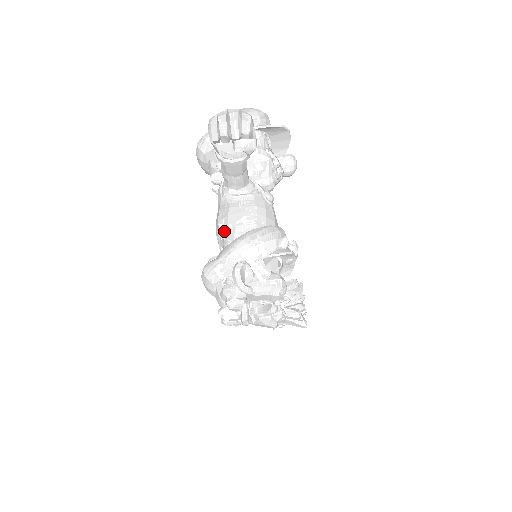
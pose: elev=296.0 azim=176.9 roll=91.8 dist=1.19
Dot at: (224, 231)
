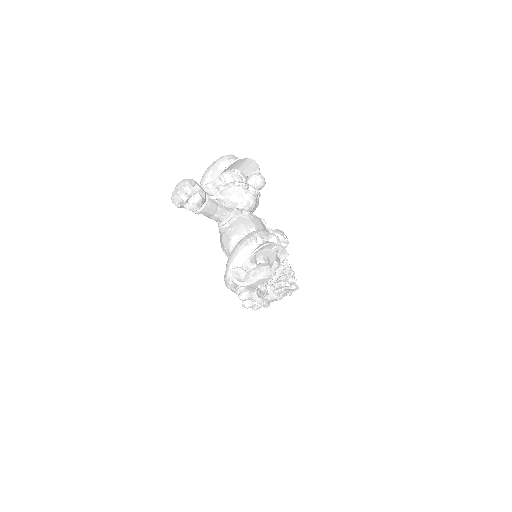
Dot at: (225, 252)
